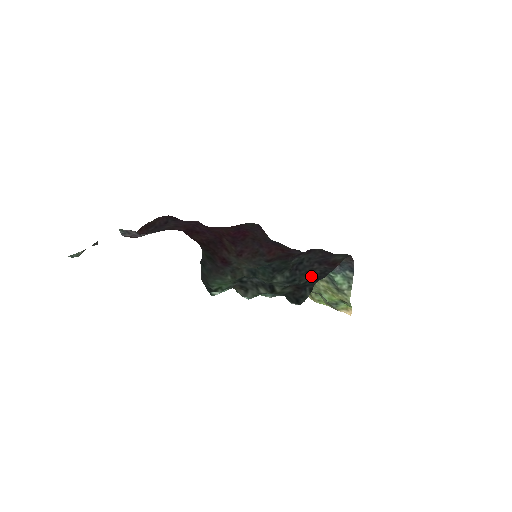
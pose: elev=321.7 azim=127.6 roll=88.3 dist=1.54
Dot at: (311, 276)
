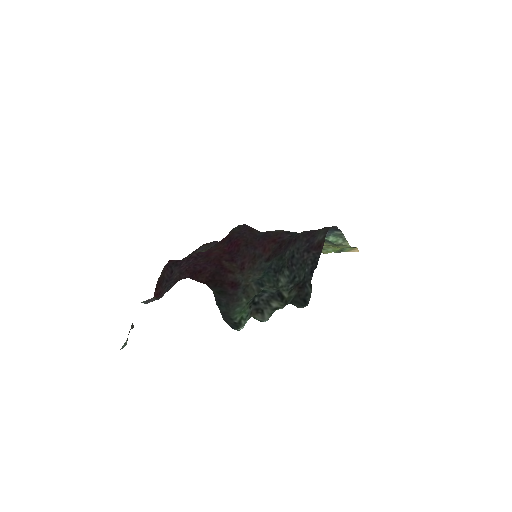
Dot at: (306, 270)
